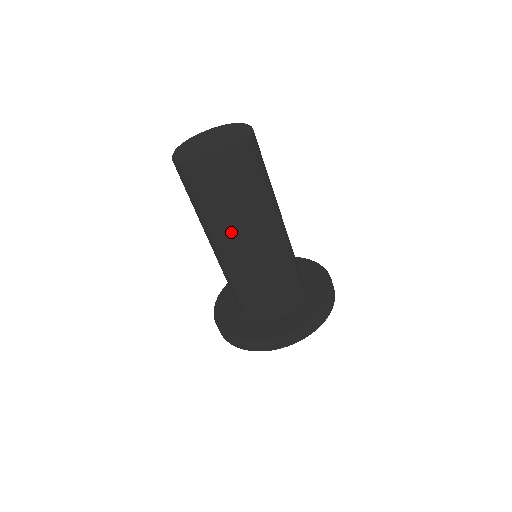
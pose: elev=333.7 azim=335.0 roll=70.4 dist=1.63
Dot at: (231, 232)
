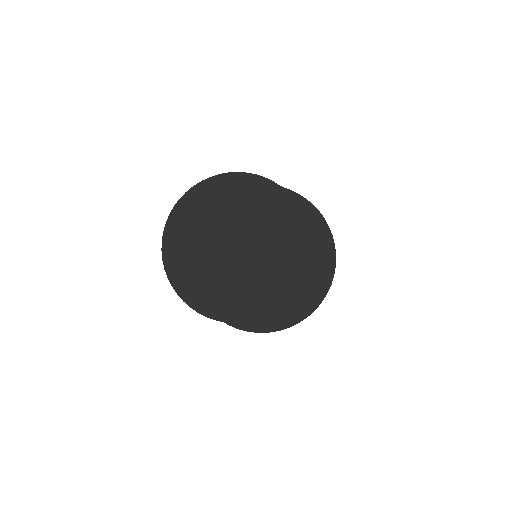
Dot at: occluded
